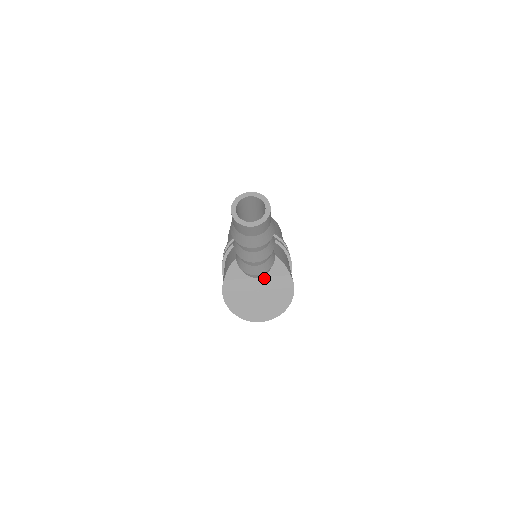
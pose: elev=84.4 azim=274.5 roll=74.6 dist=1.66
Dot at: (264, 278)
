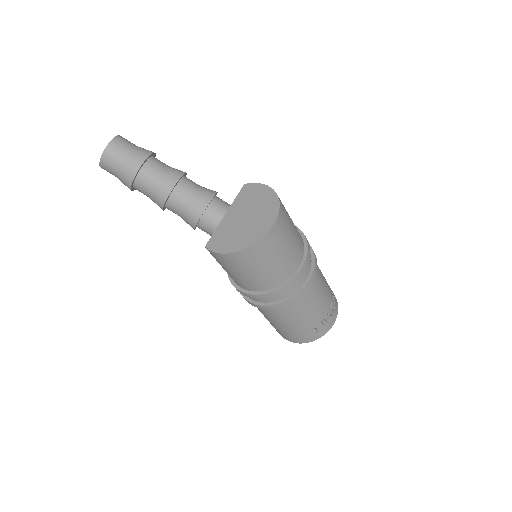
Dot at: (230, 208)
